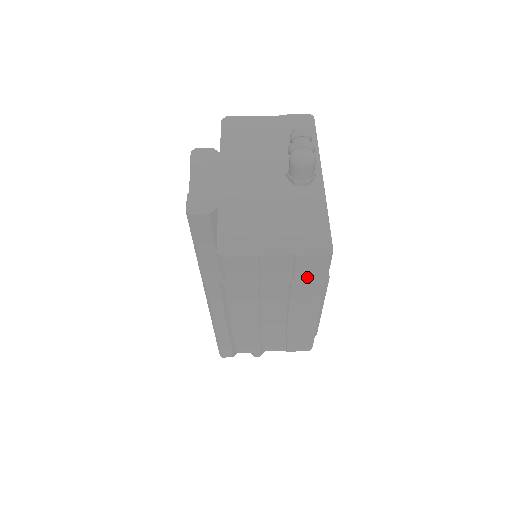
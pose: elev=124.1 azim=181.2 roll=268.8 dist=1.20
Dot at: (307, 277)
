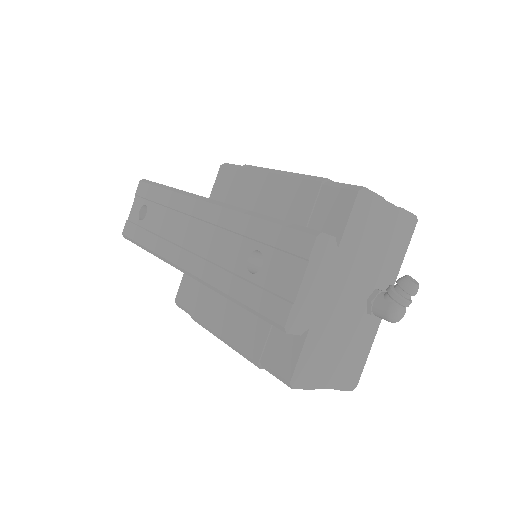
Dot at: occluded
